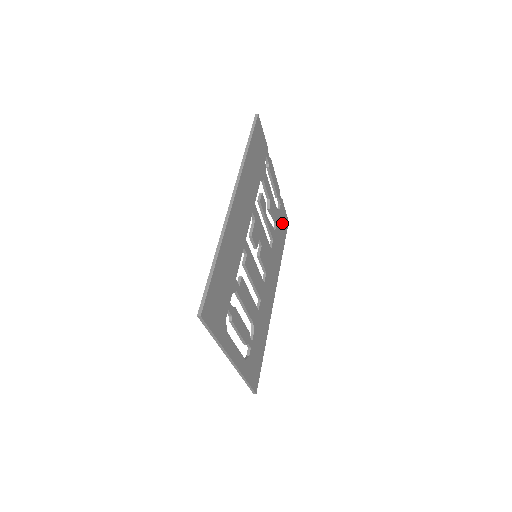
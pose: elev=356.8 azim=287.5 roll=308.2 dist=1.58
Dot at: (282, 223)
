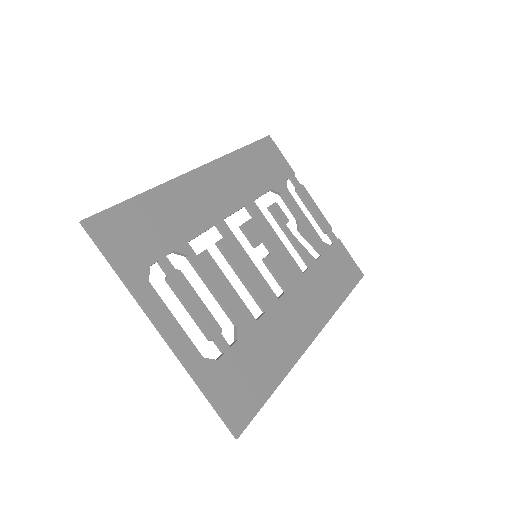
Dot at: (341, 265)
